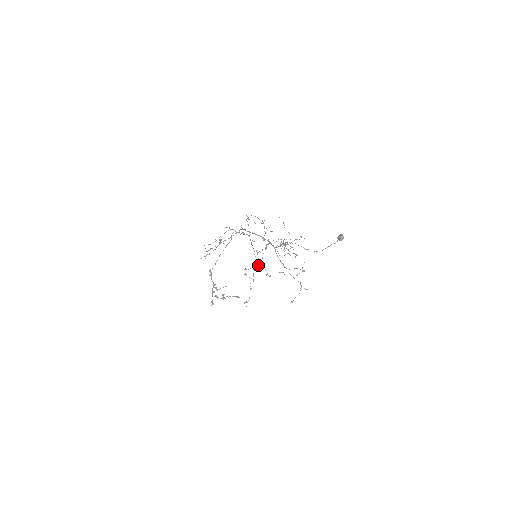
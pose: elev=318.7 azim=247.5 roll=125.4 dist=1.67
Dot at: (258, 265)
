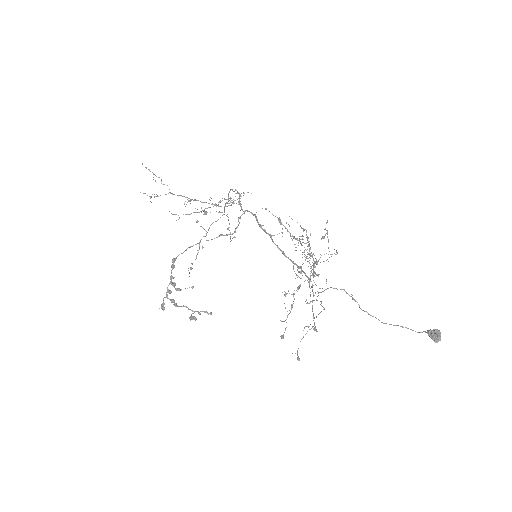
Dot at: occluded
